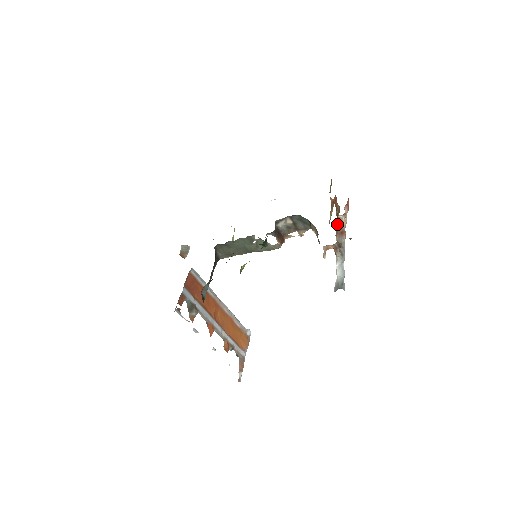
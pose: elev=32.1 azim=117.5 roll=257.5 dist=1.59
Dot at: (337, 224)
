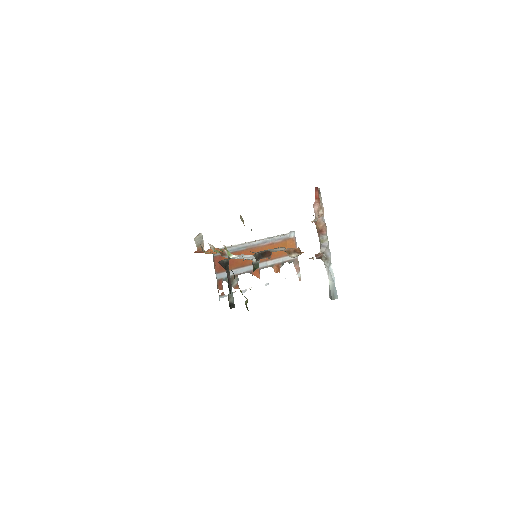
Dot at: occluded
